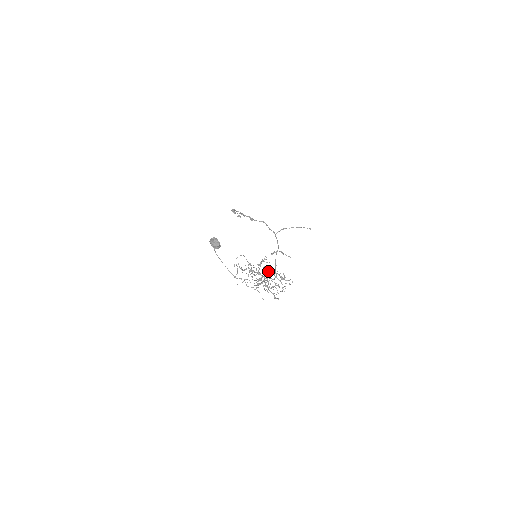
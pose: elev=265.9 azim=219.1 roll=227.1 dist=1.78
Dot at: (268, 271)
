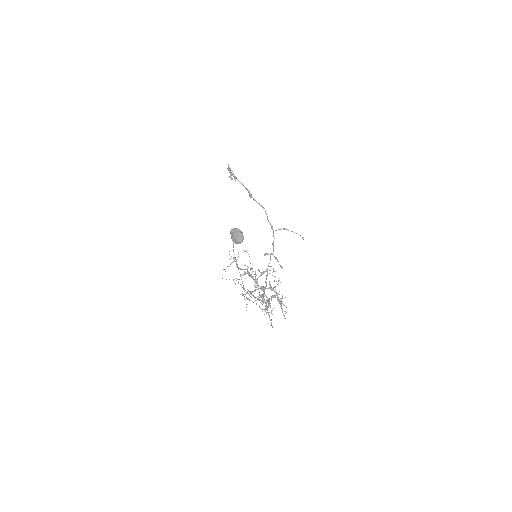
Dot at: occluded
